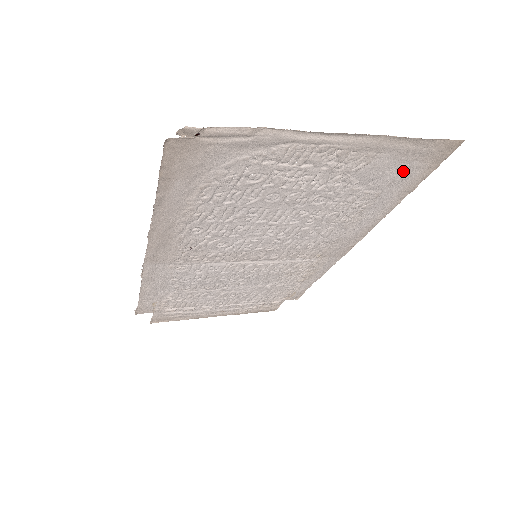
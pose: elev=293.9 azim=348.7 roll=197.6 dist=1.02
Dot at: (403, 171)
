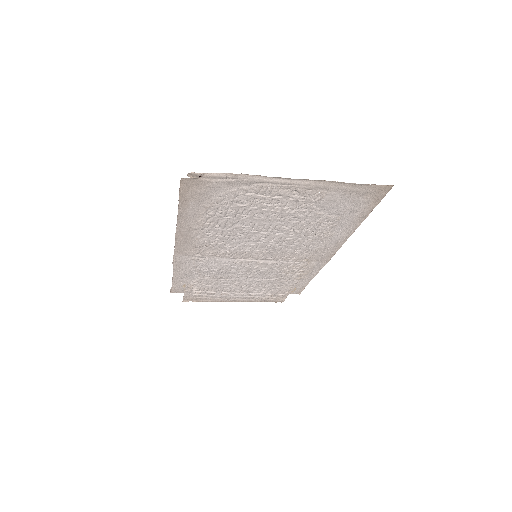
Dot at: (353, 203)
